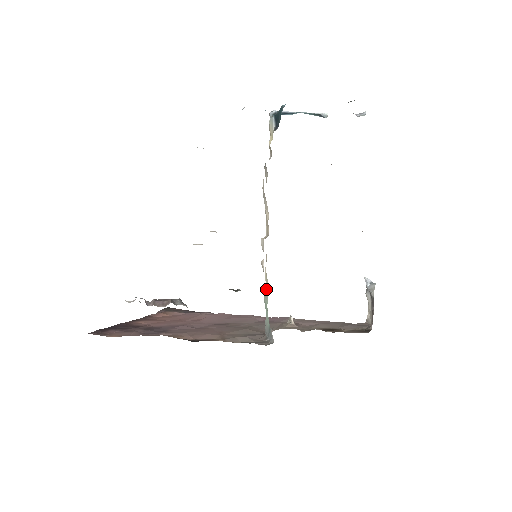
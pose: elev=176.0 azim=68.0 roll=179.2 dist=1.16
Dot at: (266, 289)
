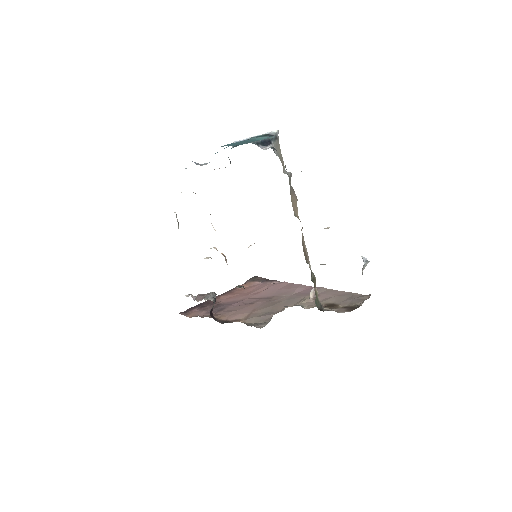
Dot at: occluded
